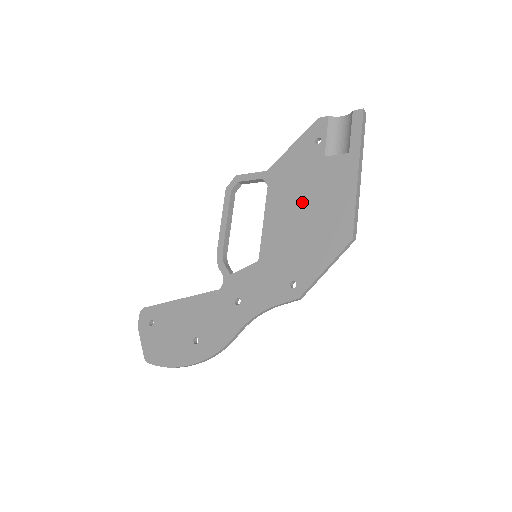
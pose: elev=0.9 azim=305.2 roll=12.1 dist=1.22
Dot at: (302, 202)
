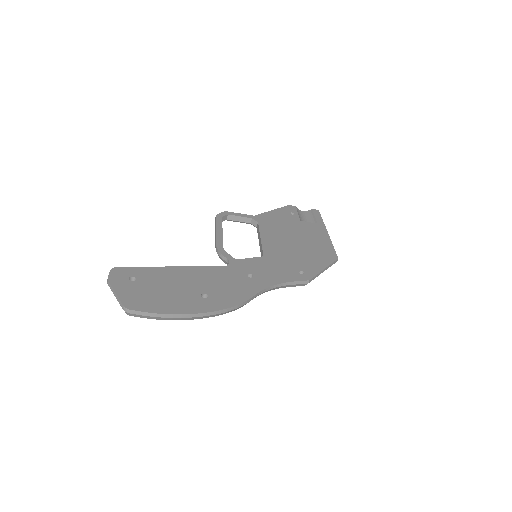
Dot at: (292, 235)
